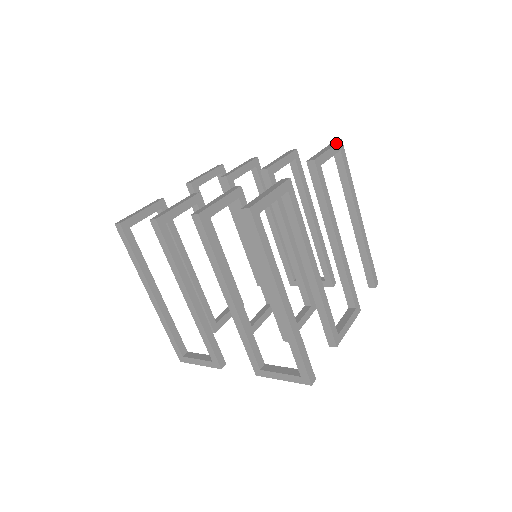
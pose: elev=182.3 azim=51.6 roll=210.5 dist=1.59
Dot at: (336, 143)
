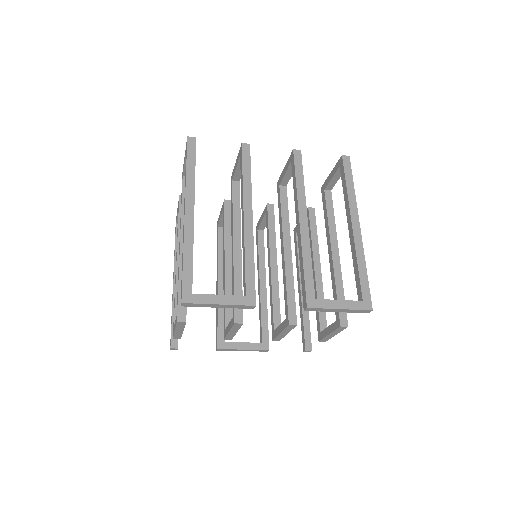
Dot at: occluded
